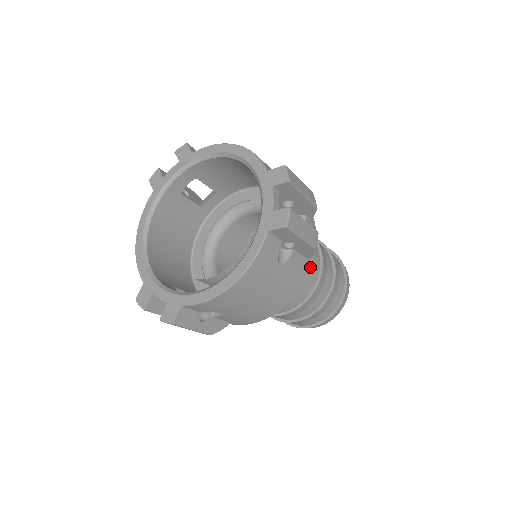
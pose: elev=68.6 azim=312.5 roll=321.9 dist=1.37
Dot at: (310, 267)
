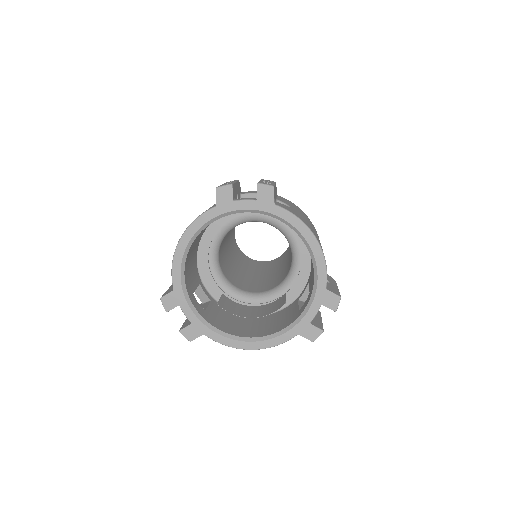
Dot at: occluded
